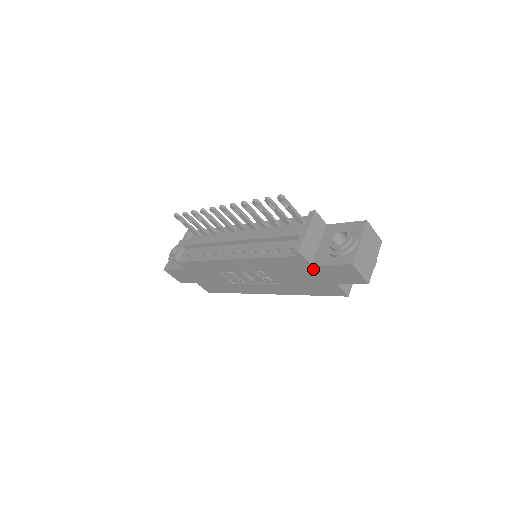
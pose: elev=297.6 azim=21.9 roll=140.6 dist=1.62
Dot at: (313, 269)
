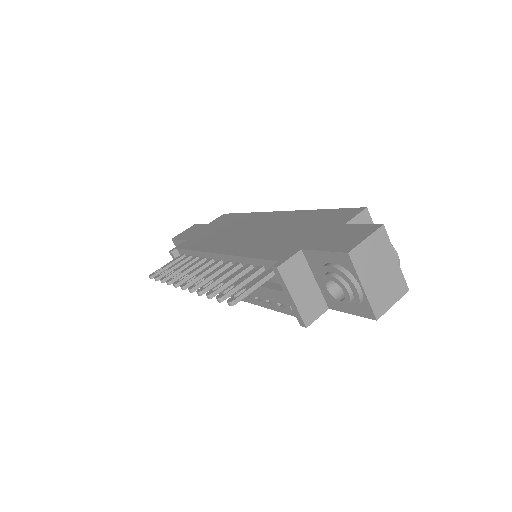
Dot at: occluded
